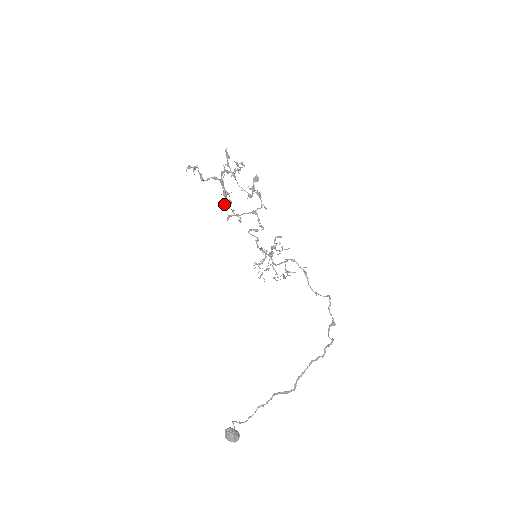
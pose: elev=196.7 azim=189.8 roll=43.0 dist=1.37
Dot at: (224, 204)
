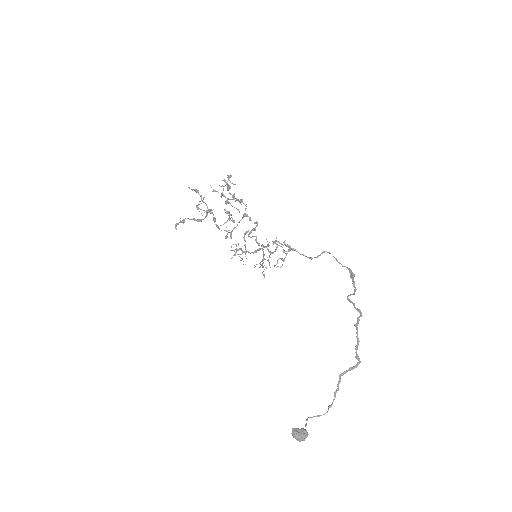
Dot at: occluded
